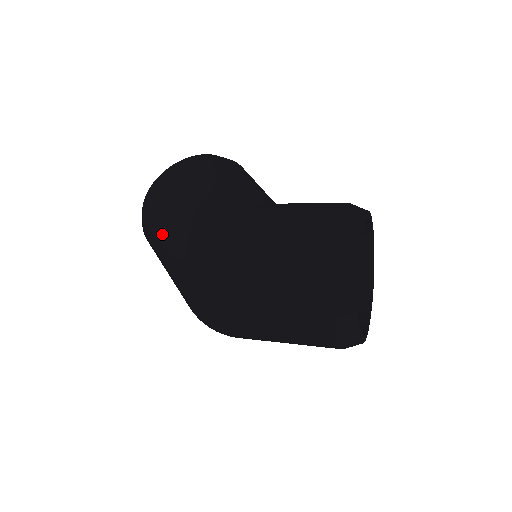
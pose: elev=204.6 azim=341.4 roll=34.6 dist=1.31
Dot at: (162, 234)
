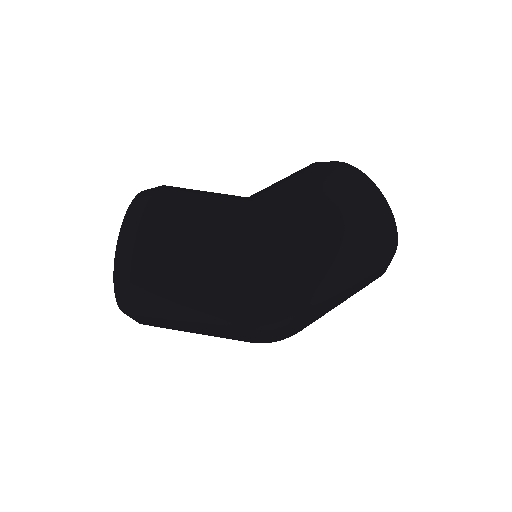
Dot at: (180, 269)
